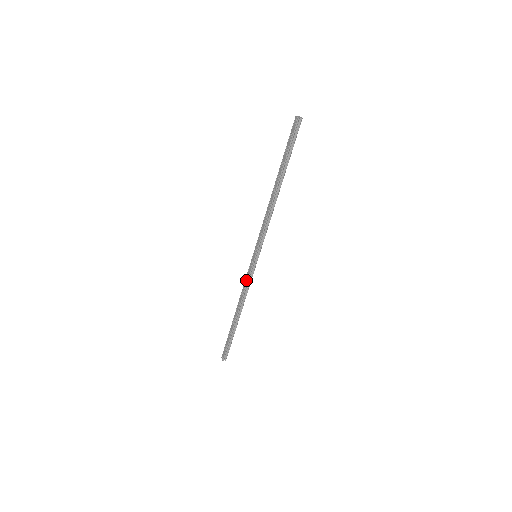
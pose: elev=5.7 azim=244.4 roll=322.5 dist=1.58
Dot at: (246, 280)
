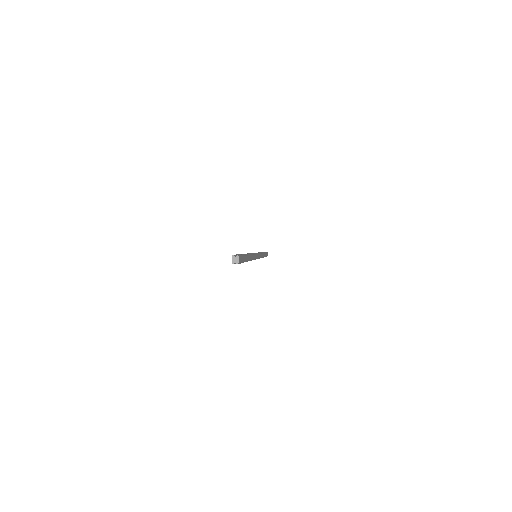
Dot at: occluded
